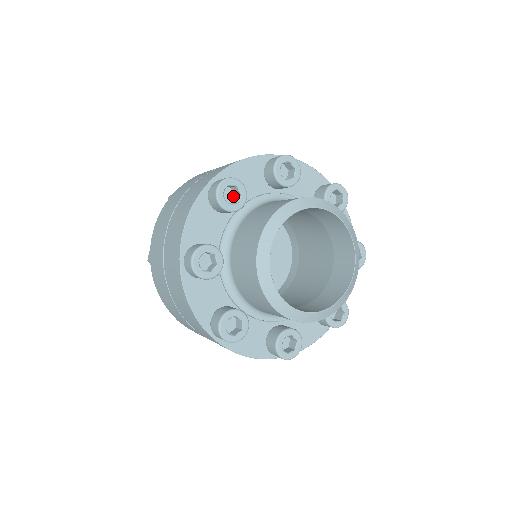
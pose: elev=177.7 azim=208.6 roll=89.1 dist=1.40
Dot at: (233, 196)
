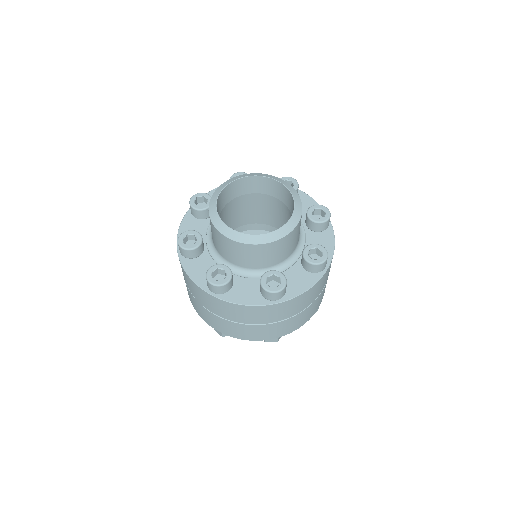
Dot at: occluded
